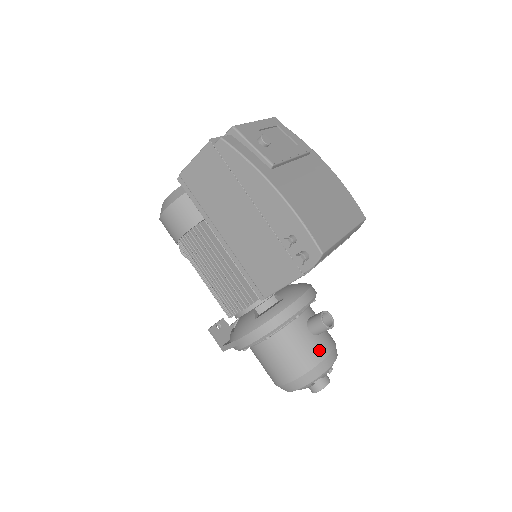
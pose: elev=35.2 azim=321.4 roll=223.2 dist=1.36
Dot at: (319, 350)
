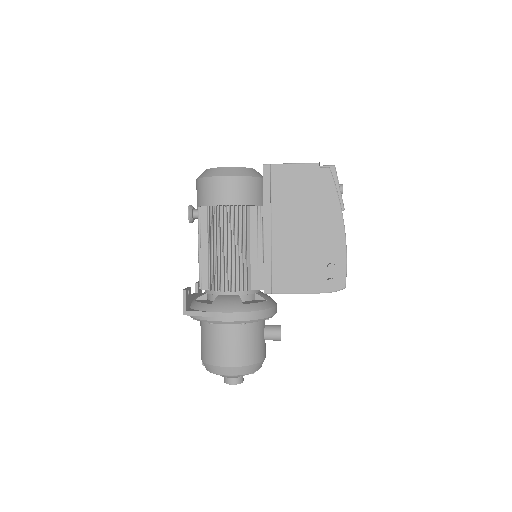
Dot at: (263, 352)
